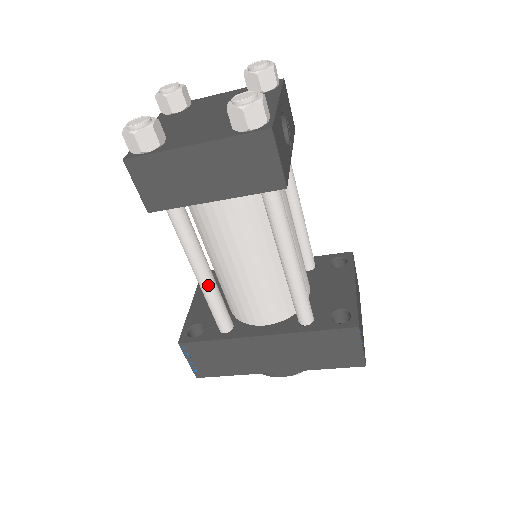
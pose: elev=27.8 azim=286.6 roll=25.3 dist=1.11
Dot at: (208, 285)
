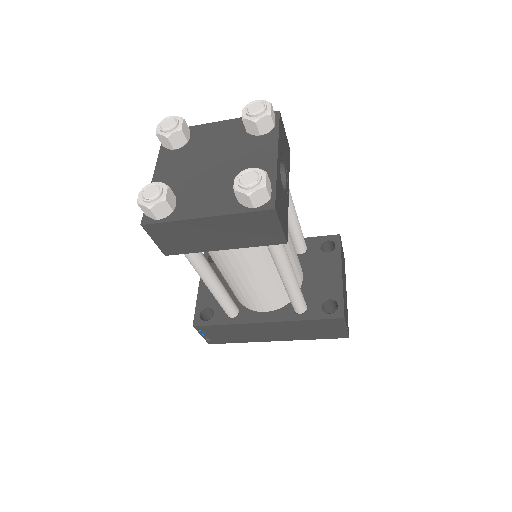
Dot at: (217, 291)
